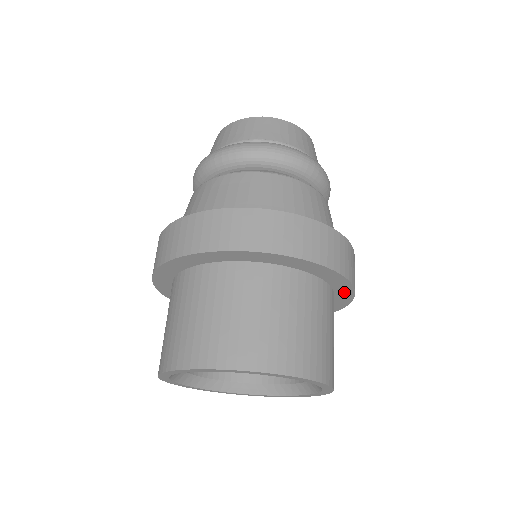
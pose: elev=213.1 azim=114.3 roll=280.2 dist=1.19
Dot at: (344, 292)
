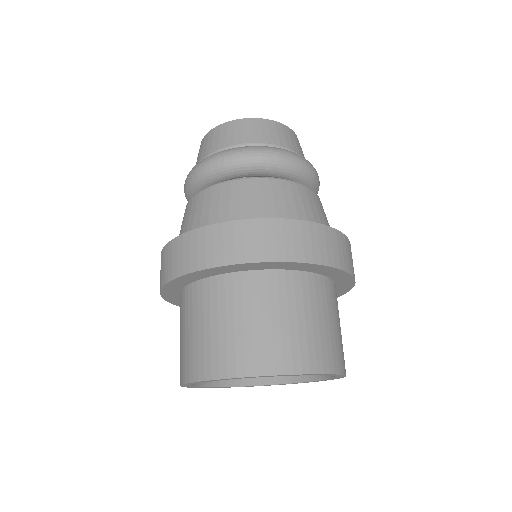
Dot at: (345, 284)
